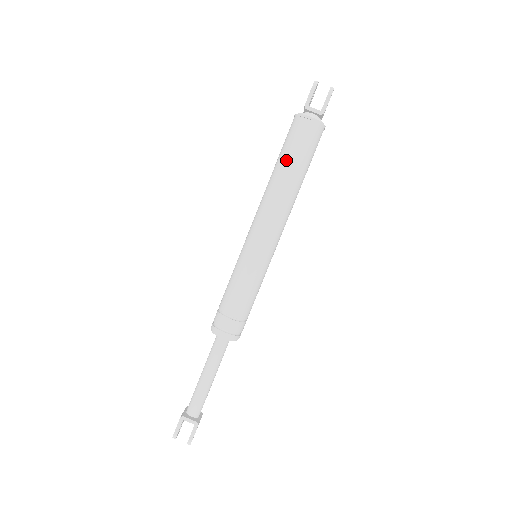
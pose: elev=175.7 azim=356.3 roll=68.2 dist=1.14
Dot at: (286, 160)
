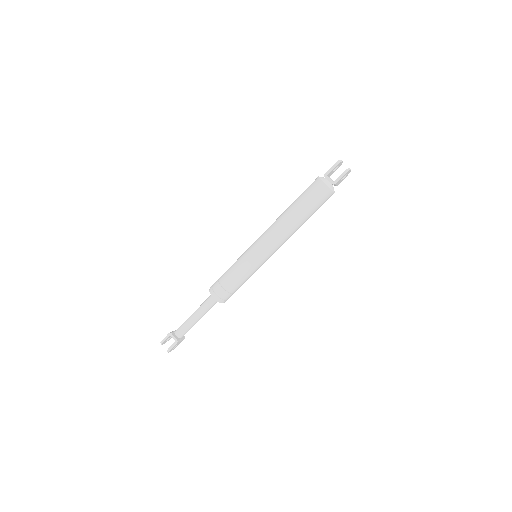
Dot at: (298, 204)
